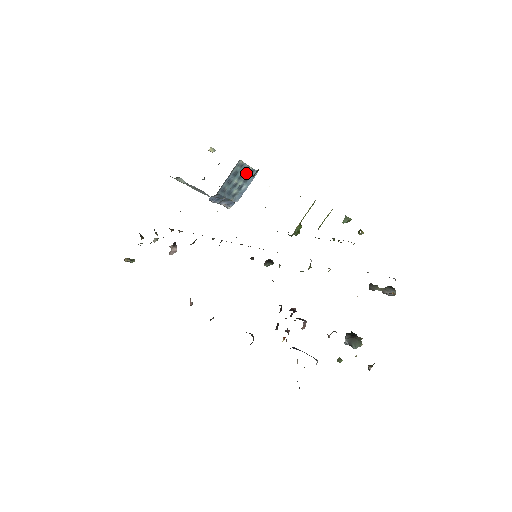
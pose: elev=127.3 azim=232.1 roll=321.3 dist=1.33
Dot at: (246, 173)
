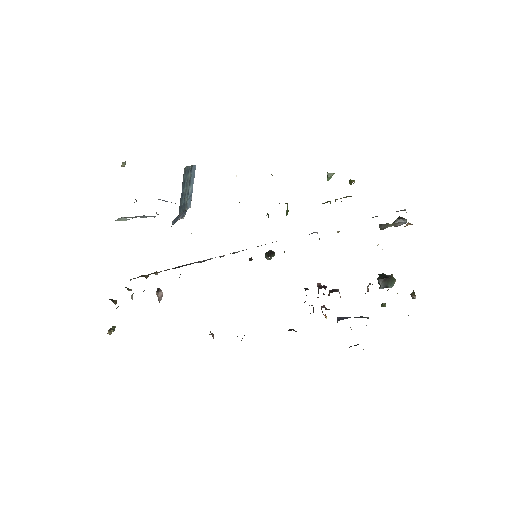
Dot at: (189, 175)
